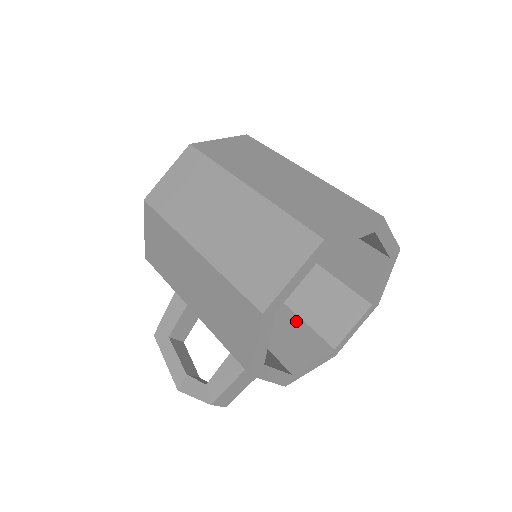
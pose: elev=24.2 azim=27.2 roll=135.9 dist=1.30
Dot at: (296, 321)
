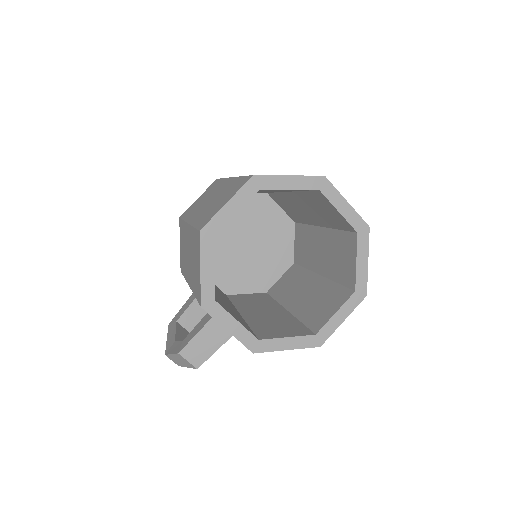
Dot at: (291, 319)
